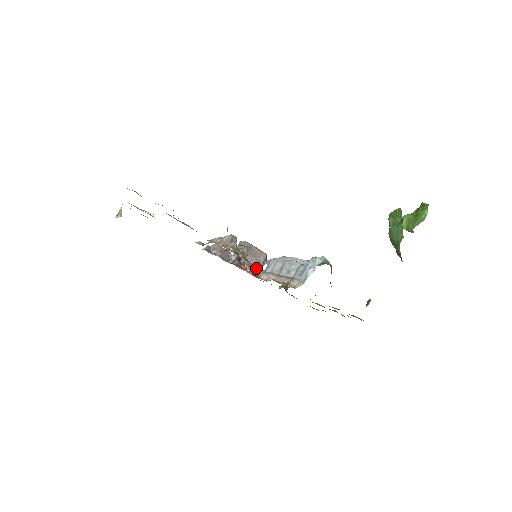
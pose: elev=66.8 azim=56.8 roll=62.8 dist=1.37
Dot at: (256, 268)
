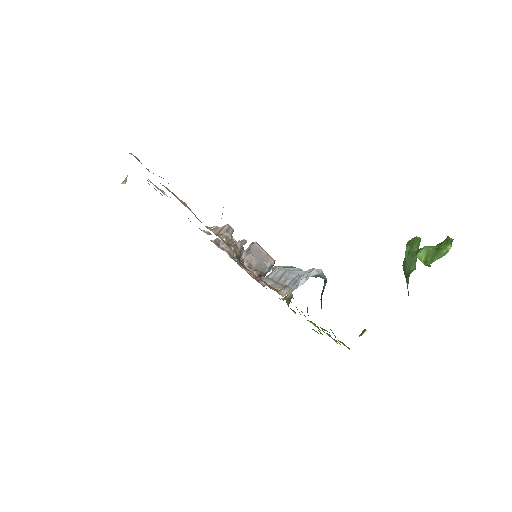
Dot at: (260, 272)
